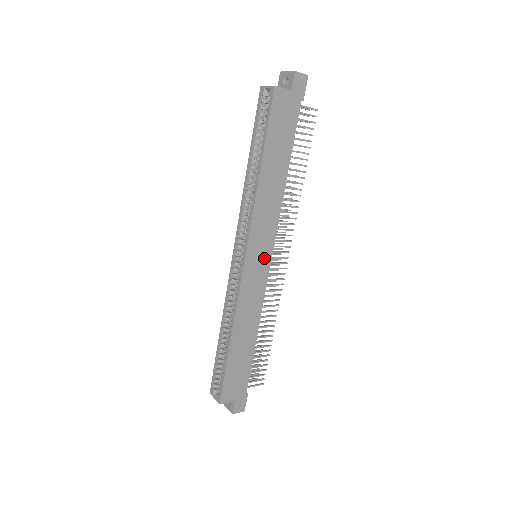
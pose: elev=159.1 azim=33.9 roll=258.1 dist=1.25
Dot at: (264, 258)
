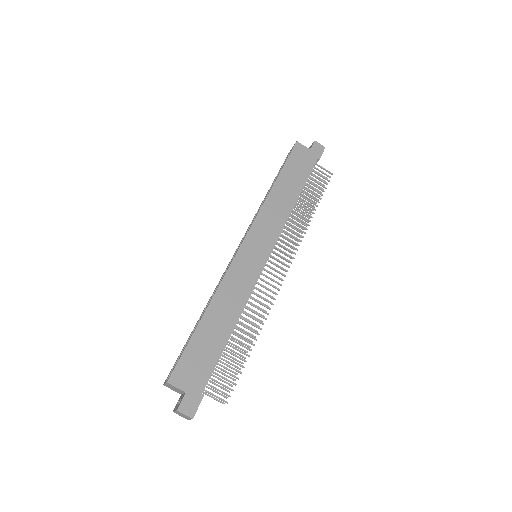
Dot at: (262, 253)
